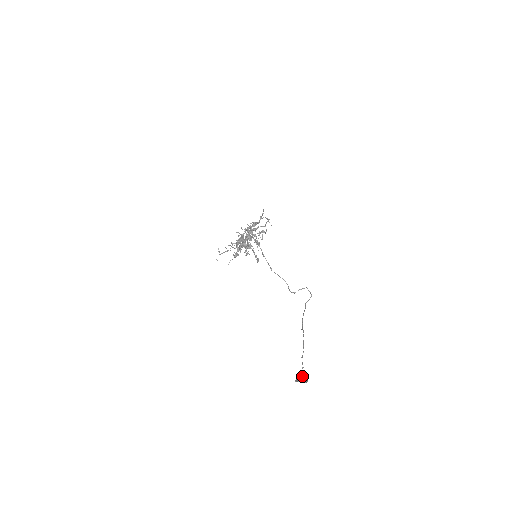
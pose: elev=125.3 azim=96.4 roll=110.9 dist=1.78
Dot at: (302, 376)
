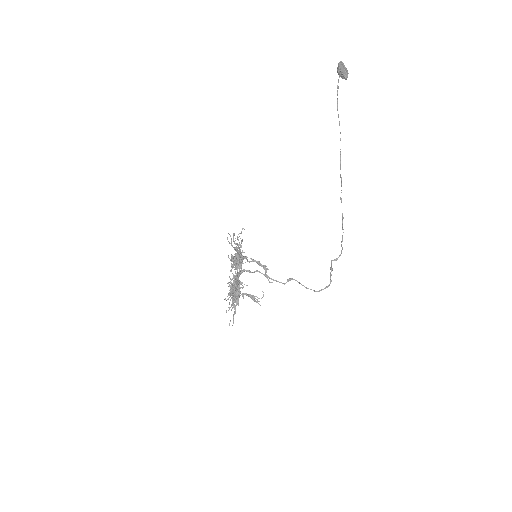
Dot at: (338, 71)
